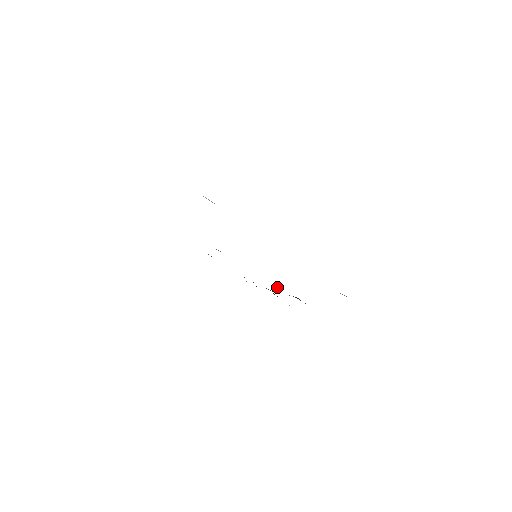
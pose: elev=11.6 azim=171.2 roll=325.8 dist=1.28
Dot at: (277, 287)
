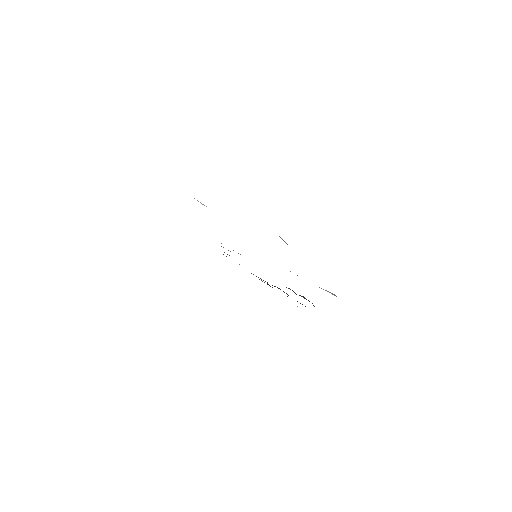
Dot at: occluded
